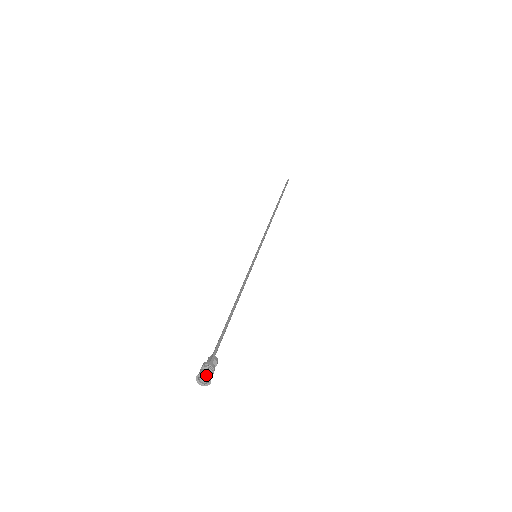
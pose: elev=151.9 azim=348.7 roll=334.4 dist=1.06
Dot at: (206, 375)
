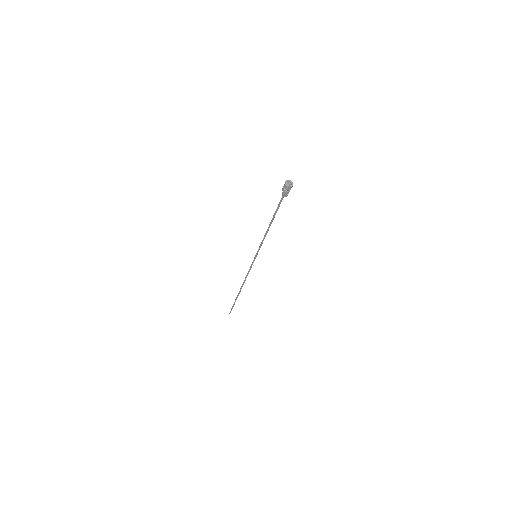
Dot at: (288, 180)
